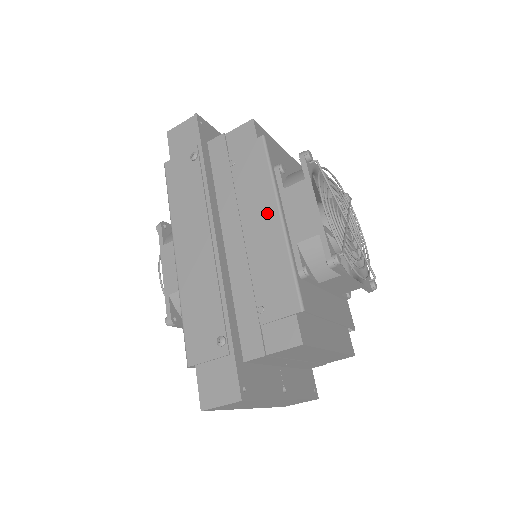
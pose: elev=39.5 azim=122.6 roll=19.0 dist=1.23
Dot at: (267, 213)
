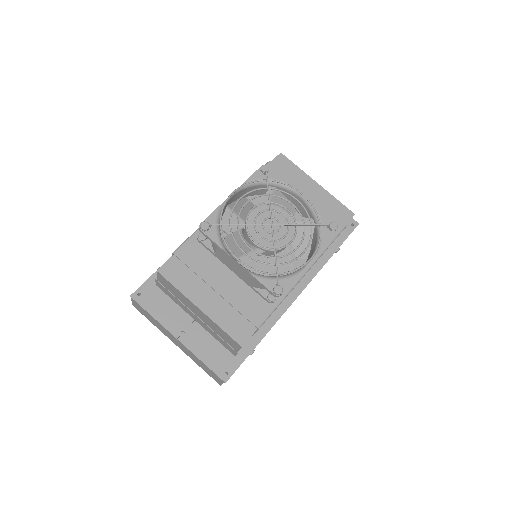
Dot at: occluded
